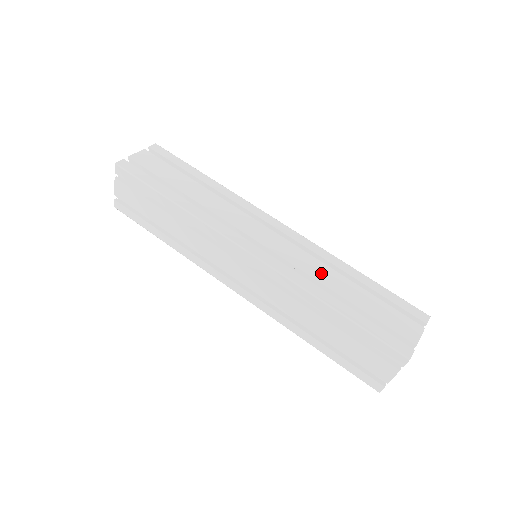
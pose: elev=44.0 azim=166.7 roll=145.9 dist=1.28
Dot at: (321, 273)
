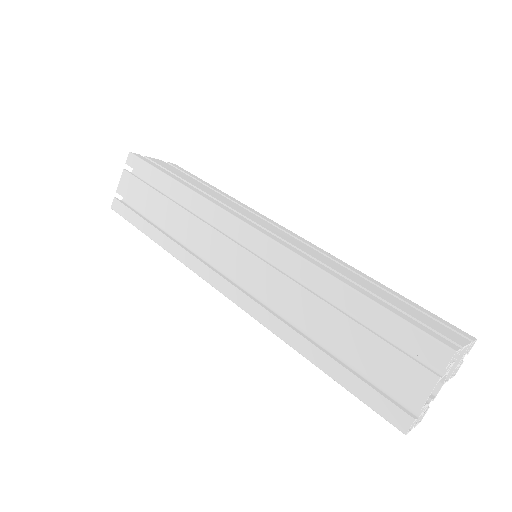
Dot at: (334, 265)
